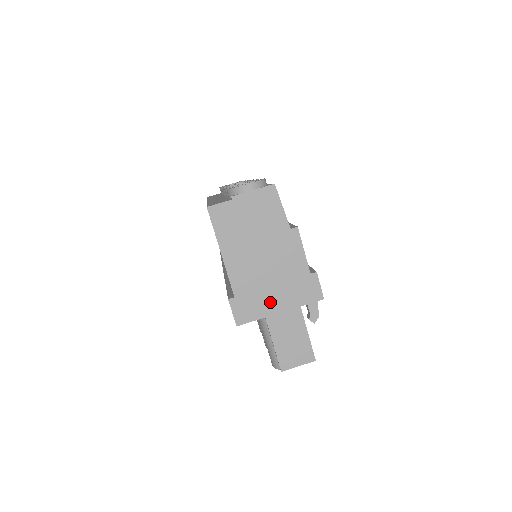
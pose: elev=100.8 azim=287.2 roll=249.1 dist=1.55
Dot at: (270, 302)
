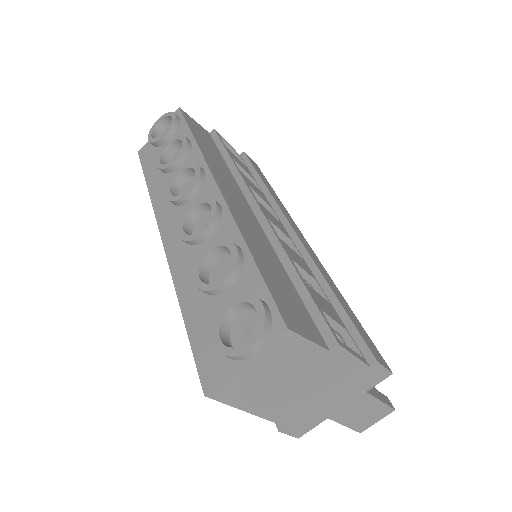
Dot at: (329, 408)
